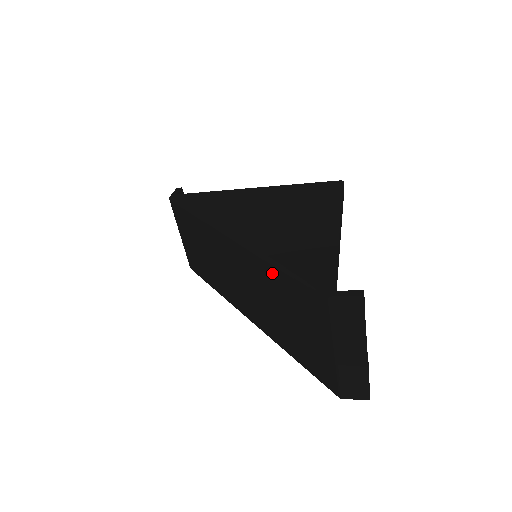
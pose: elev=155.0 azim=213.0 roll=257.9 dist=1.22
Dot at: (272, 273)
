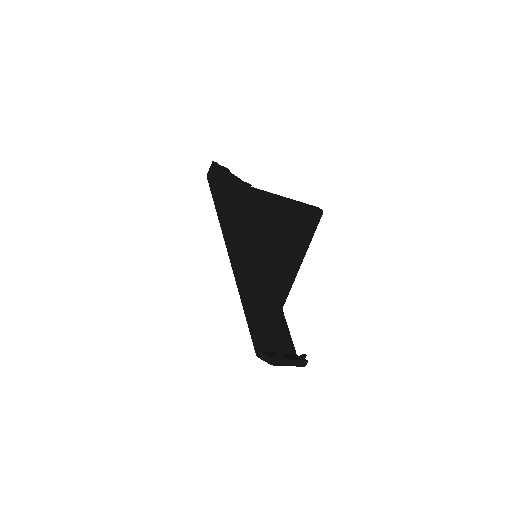
Dot at: occluded
